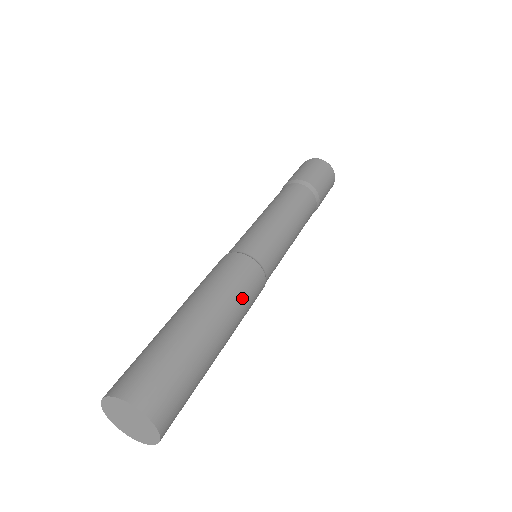
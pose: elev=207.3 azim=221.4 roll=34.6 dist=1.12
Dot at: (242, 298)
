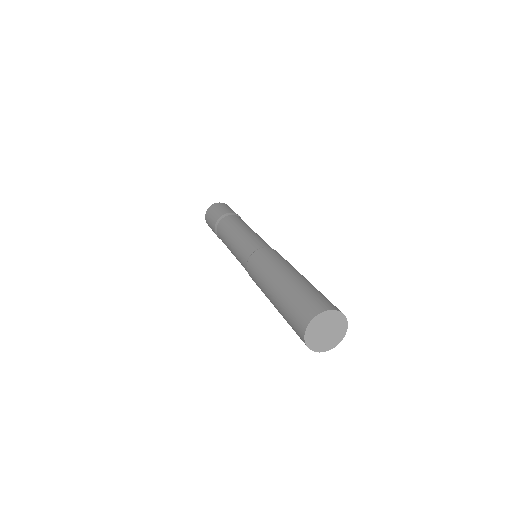
Dot at: (283, 260)
